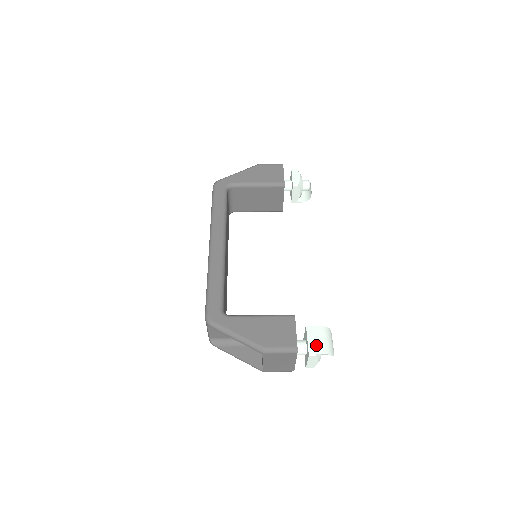
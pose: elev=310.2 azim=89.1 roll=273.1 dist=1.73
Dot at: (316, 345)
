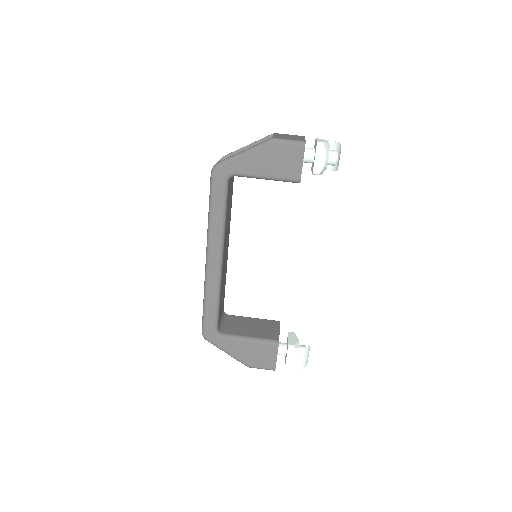
Dot at: (292, 363)
